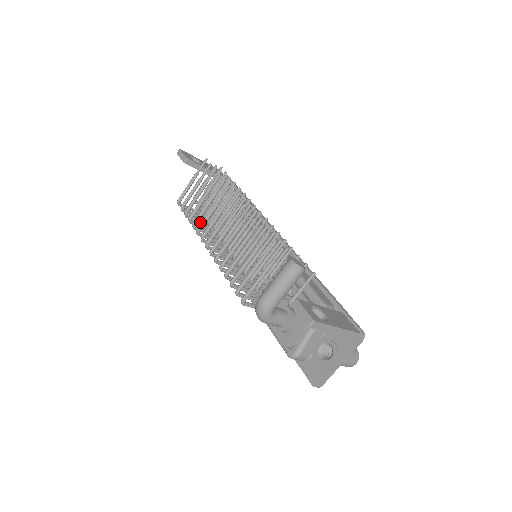
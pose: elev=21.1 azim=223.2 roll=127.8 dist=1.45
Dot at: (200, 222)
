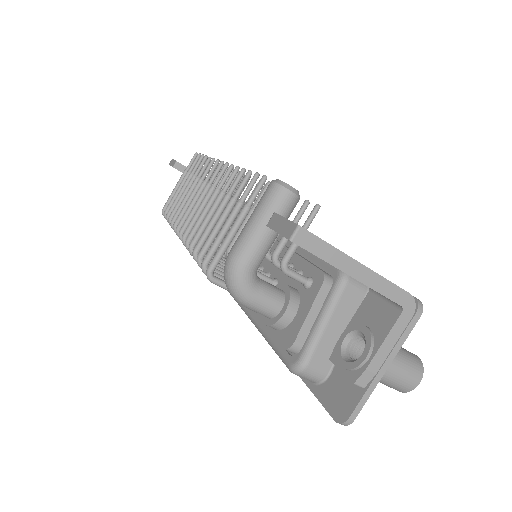
Dot at: occluded
